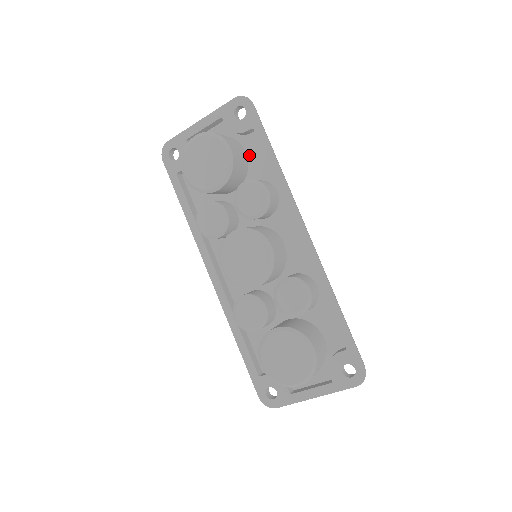
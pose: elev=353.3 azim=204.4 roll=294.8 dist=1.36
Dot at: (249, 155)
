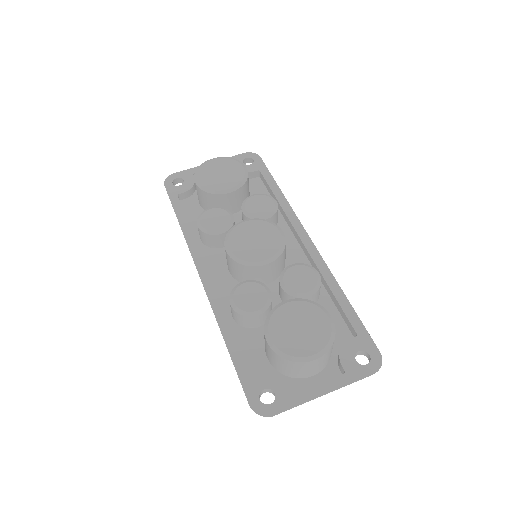
Dot at: (251, 191)
